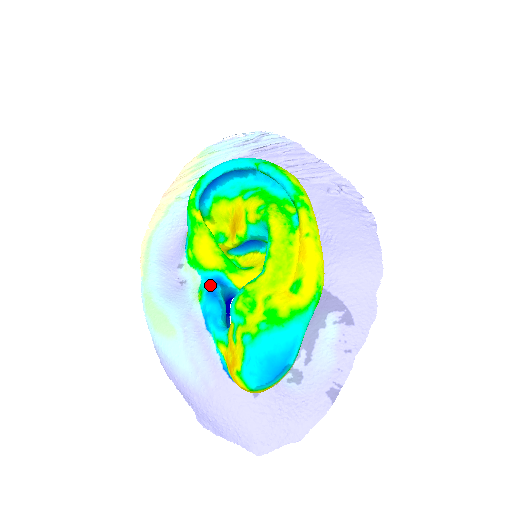
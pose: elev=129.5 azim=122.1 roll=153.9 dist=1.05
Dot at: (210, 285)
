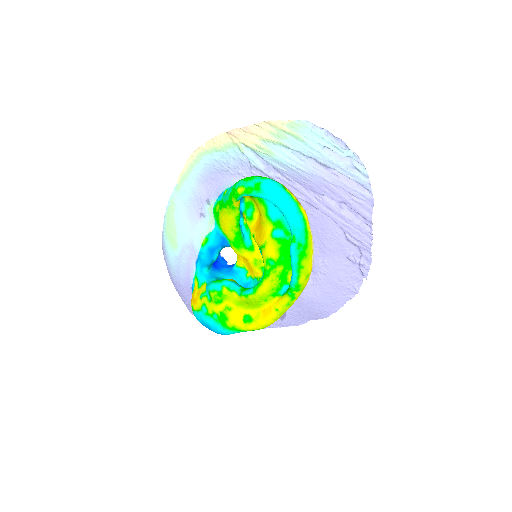
Dot at: (215, 243)
